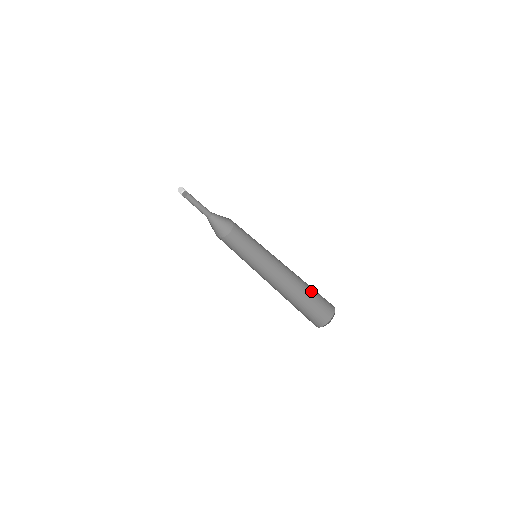
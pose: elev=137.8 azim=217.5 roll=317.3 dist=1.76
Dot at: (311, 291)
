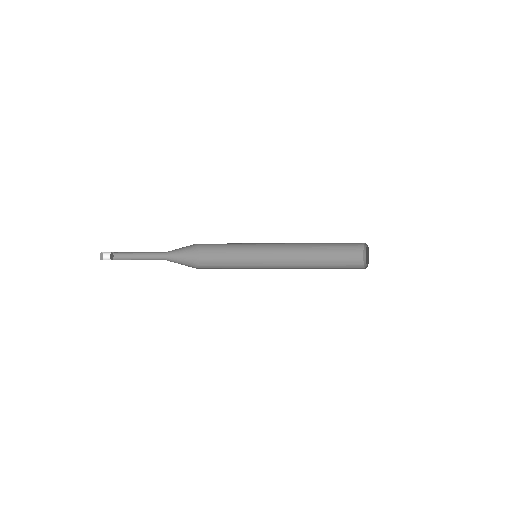
Dot at: (330, 263)
